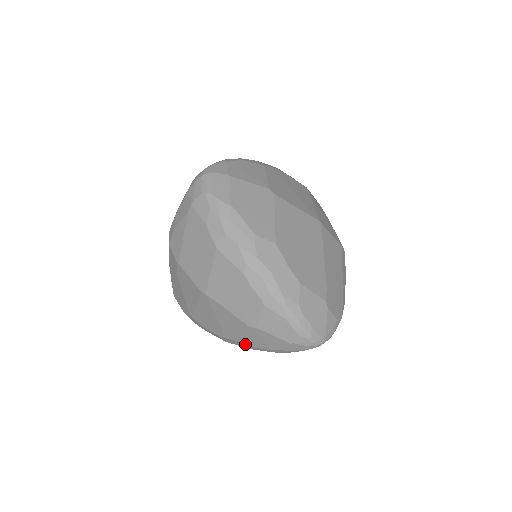
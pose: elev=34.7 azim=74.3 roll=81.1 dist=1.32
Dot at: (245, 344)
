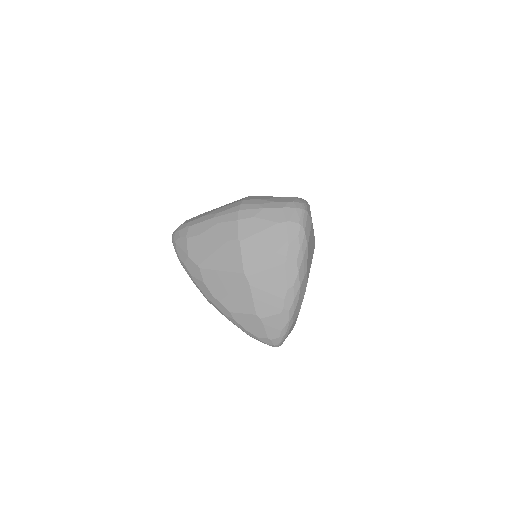
Dot at: (233, 316)
